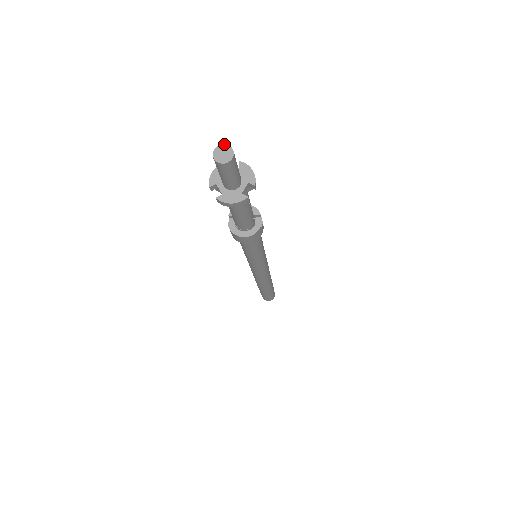
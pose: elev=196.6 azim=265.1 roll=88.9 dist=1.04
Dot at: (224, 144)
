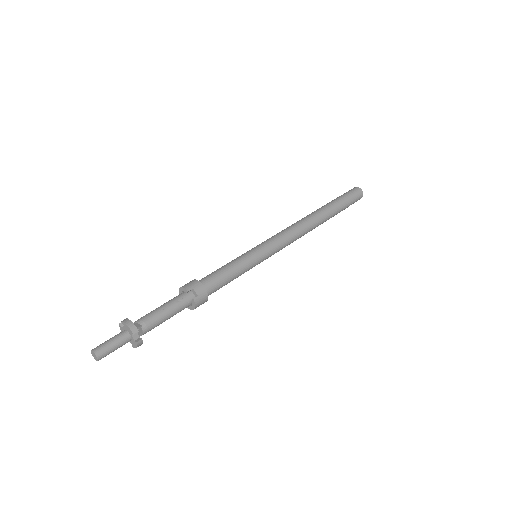
Dot at: (91, 350)
